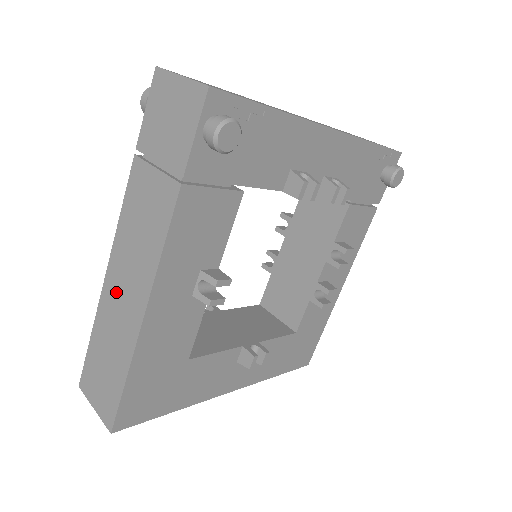
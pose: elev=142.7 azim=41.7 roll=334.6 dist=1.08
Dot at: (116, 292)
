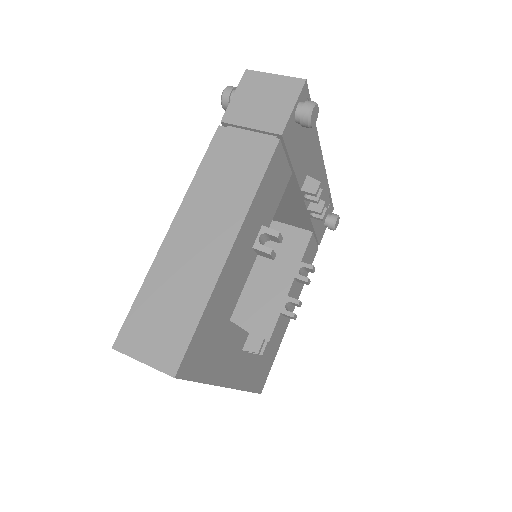
Dot at: (189, 235)
